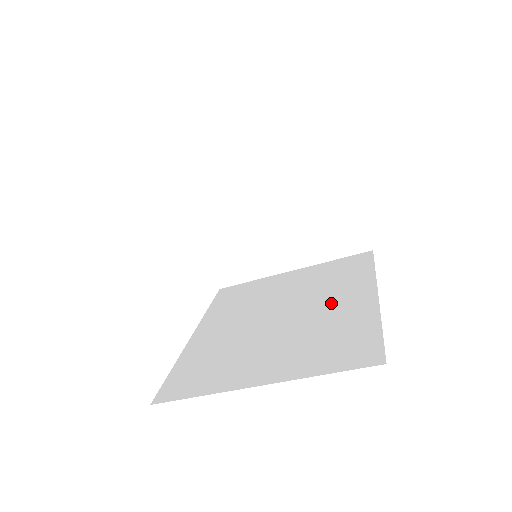
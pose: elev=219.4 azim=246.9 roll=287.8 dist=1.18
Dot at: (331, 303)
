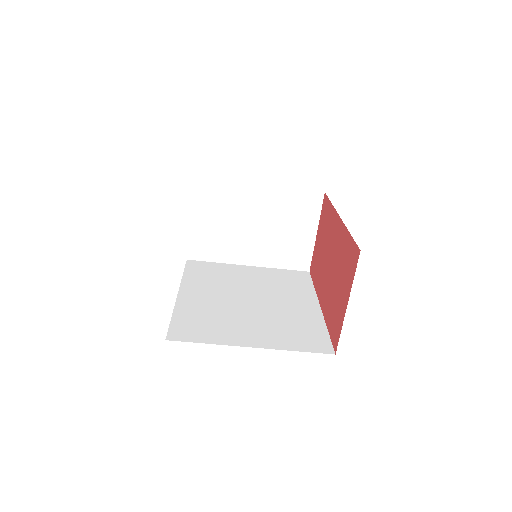
Dot at: (288, 303)
